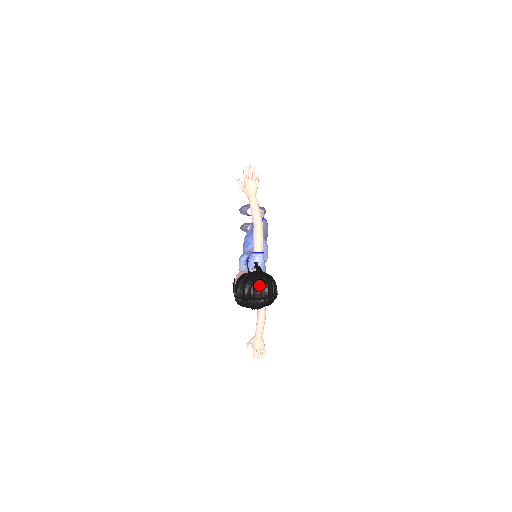
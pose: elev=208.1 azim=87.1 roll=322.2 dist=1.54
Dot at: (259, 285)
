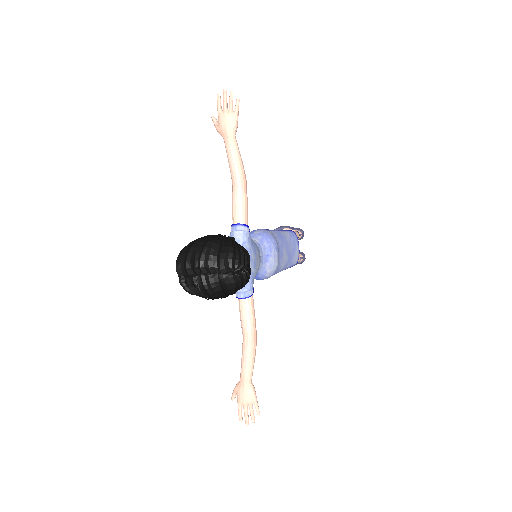
Dot at: (210, 246)
